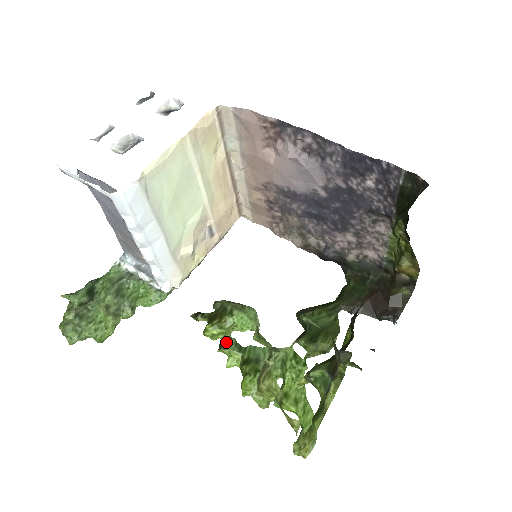
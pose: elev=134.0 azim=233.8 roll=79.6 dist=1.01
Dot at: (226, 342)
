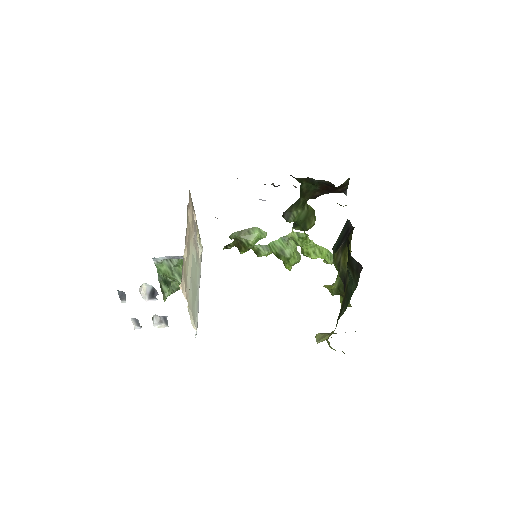
Dot at: (257, 251)
